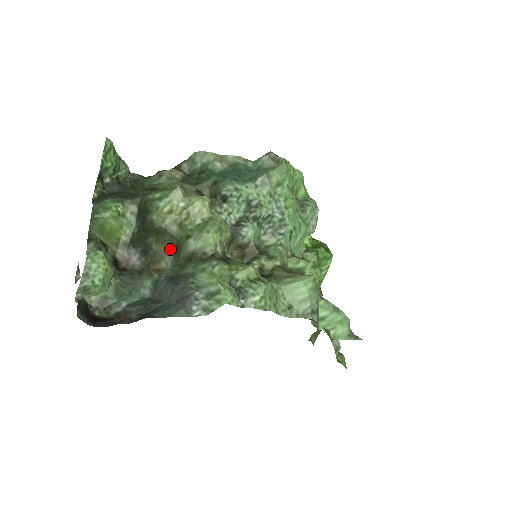
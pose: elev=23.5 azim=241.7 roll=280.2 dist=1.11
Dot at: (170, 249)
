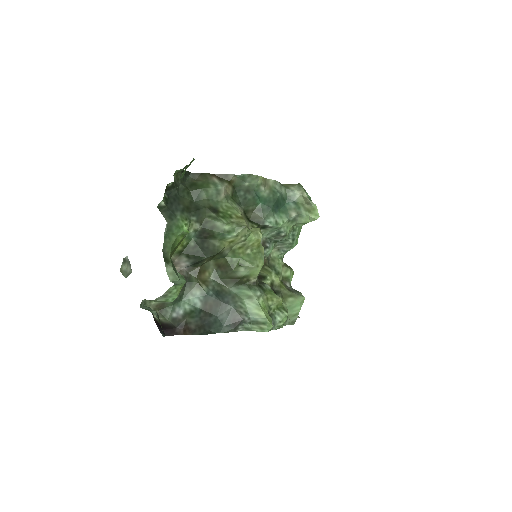
Dot at: (215, 262)
